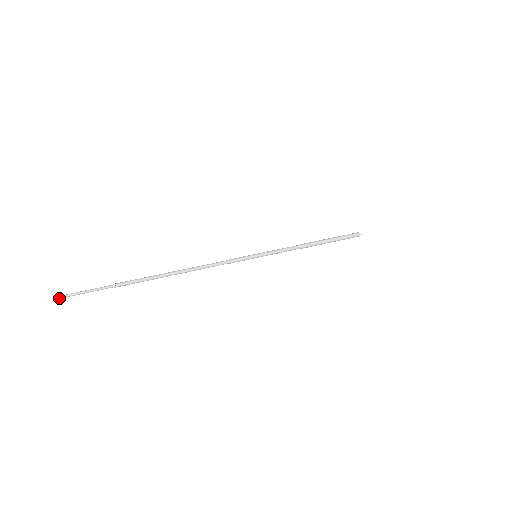
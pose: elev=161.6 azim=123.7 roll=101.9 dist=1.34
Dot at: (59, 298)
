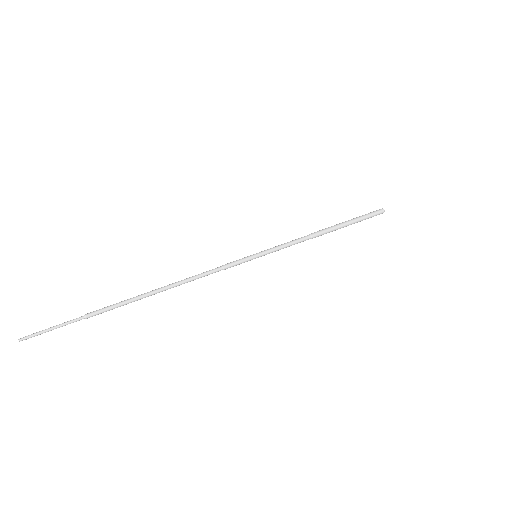
Dot at: occluded
